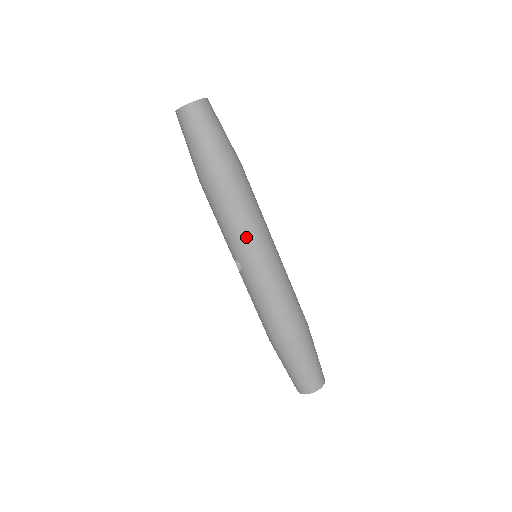
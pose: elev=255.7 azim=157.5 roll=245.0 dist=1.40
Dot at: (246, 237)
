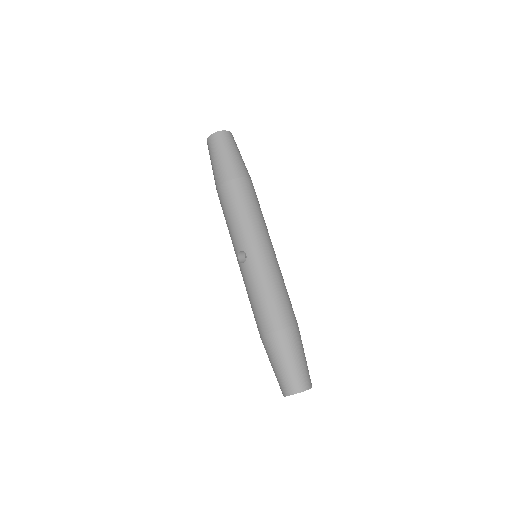
Dot at: (255, 228)
